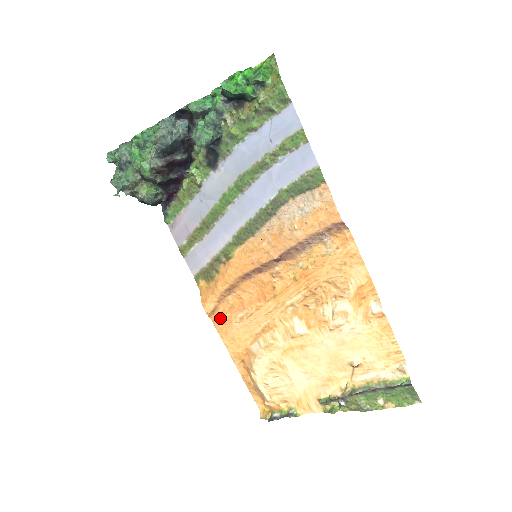
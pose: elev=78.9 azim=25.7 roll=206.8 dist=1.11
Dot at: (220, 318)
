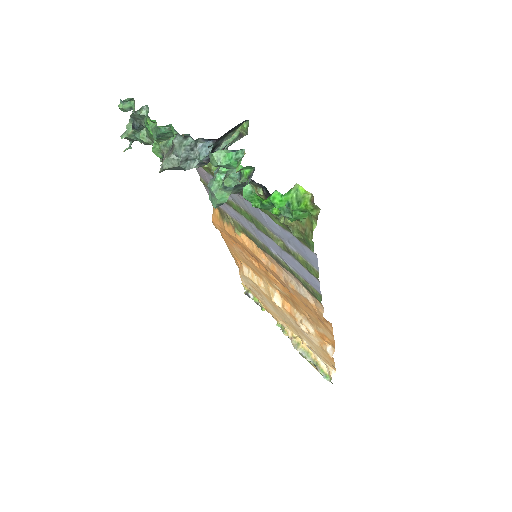
Dot at: (225, 235)
